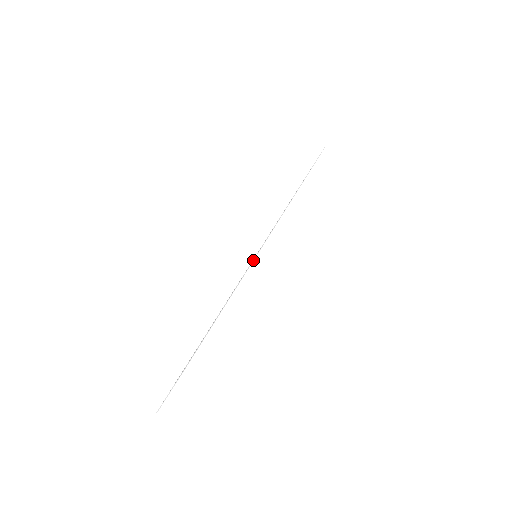
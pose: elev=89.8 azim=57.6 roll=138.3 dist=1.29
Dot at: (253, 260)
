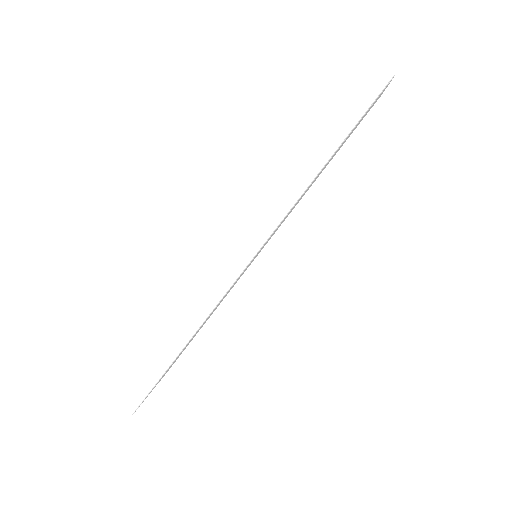
Dot at: (214, 308)
